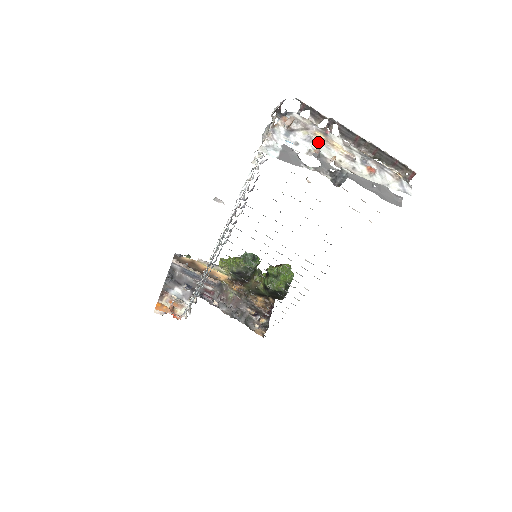
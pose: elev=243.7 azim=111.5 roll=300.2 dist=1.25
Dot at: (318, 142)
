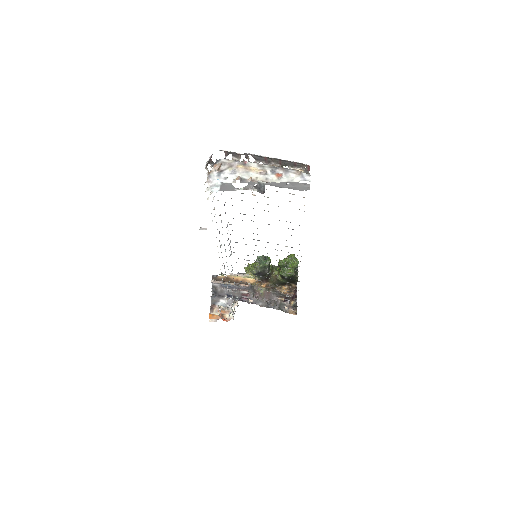
Dot at: (240, 172)
